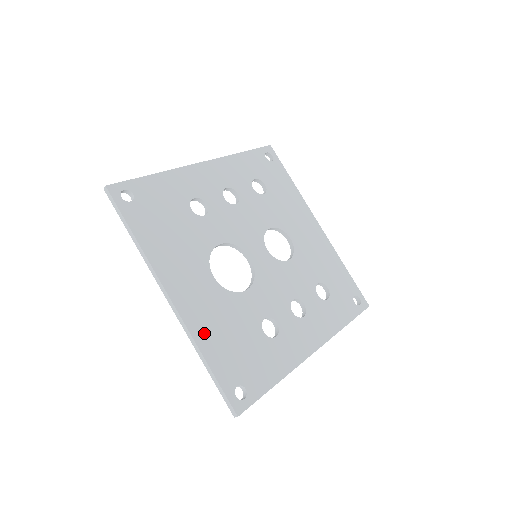
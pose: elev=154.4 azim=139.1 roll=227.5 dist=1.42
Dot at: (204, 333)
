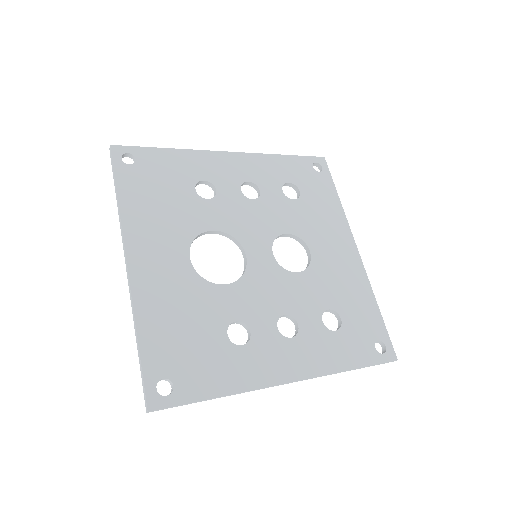
Dot at: (150, 309)
